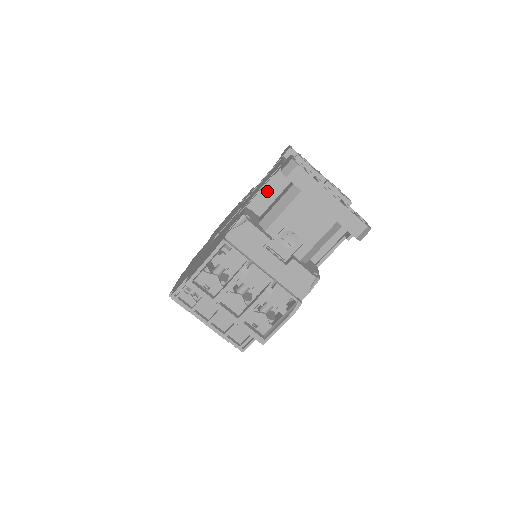
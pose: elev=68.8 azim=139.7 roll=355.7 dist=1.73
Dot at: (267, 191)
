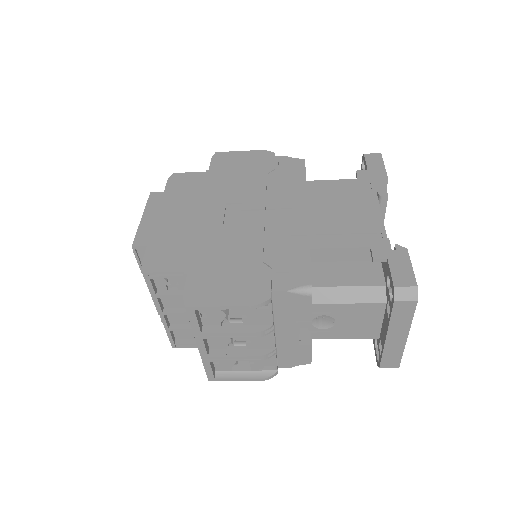
Dot at: (344, 250)
